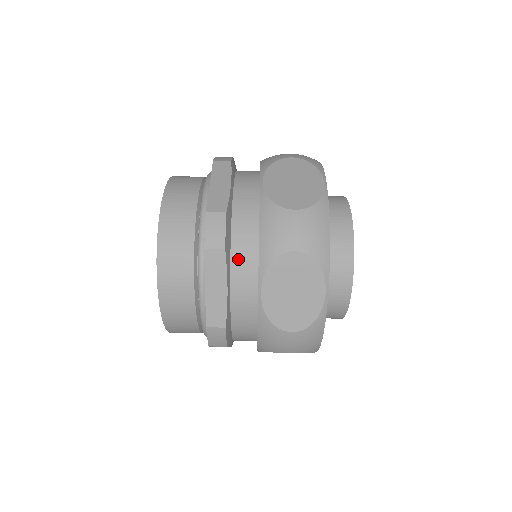
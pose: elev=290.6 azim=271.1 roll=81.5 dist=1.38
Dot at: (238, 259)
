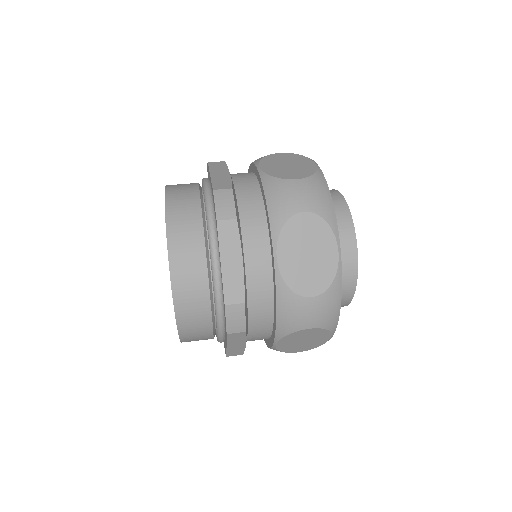
Dot at: (236, 174)
